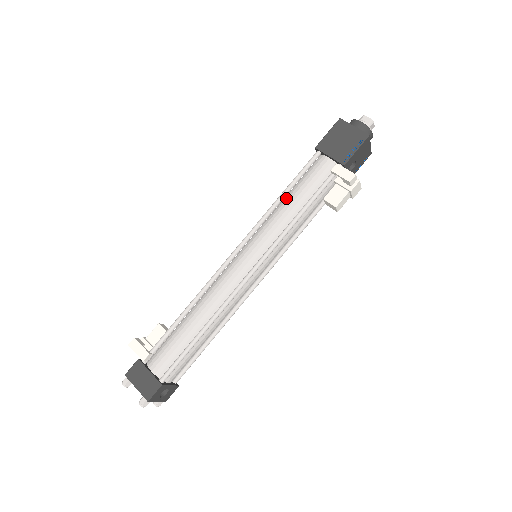
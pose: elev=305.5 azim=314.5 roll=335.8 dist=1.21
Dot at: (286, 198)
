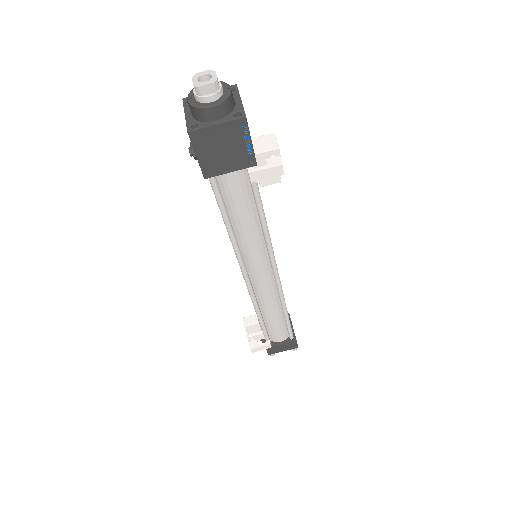
Dot at: (233, 224)
